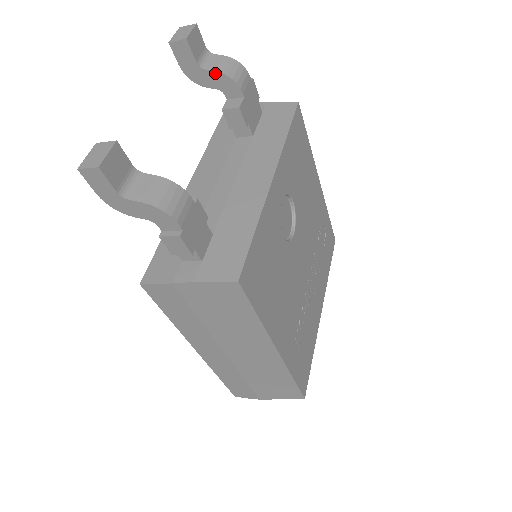
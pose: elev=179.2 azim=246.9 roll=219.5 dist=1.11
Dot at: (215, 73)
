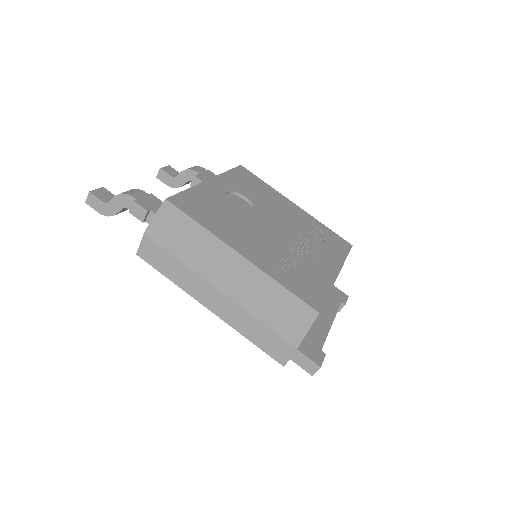
Dot at: (181, 174)
